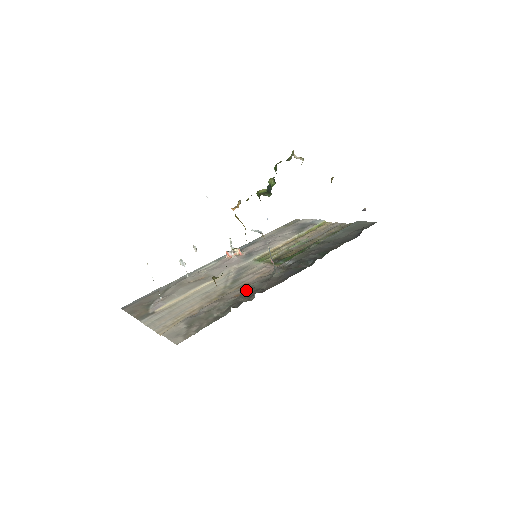
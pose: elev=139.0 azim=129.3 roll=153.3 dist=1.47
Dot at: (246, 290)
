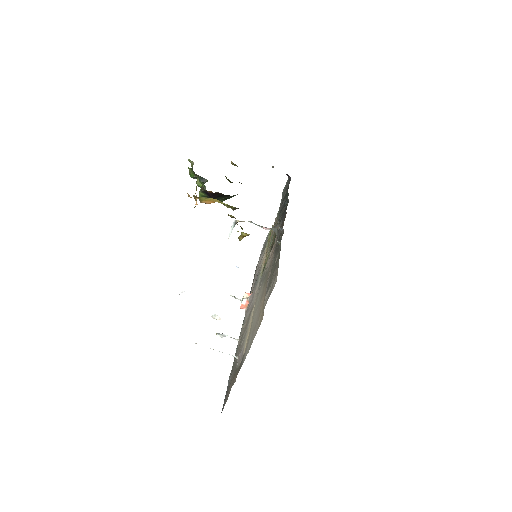
Dot at: (275, 249)
